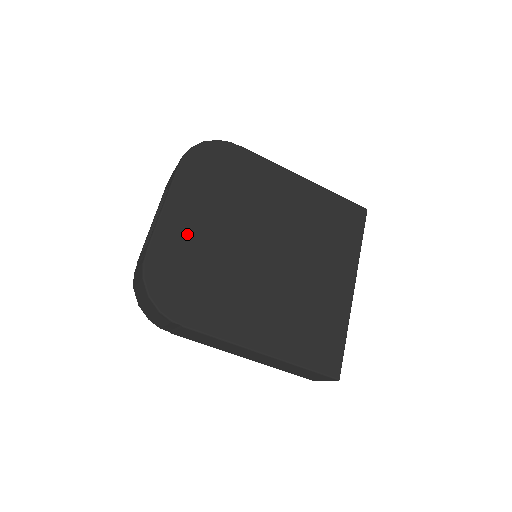
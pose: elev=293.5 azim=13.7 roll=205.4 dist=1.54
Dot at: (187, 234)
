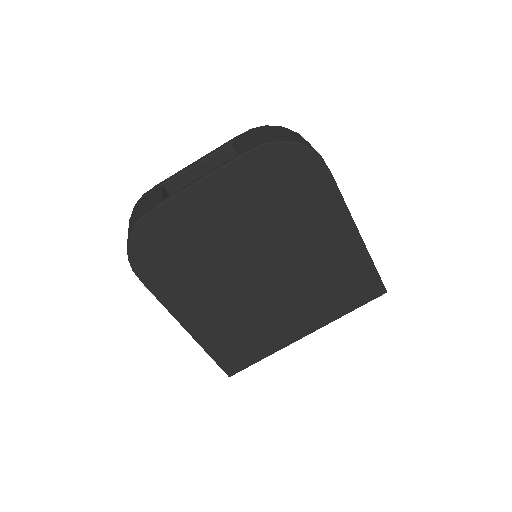
Dot at: (202, 216)
